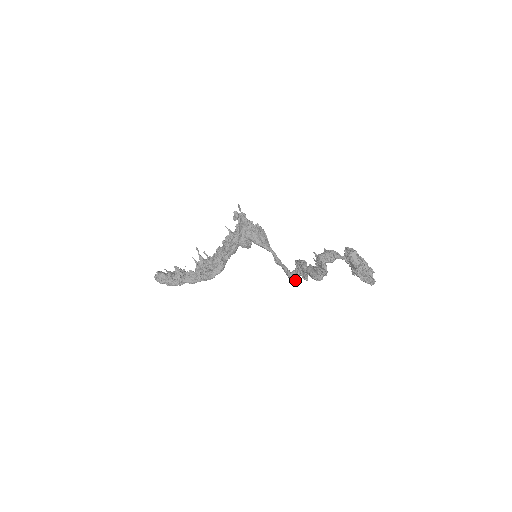
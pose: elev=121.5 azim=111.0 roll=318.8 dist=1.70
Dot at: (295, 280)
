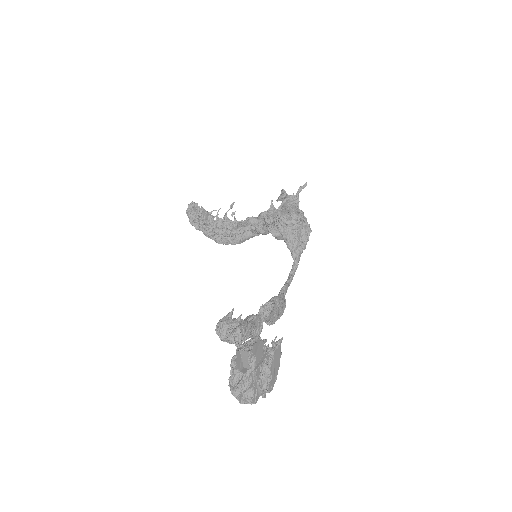
Dot at: occluded
